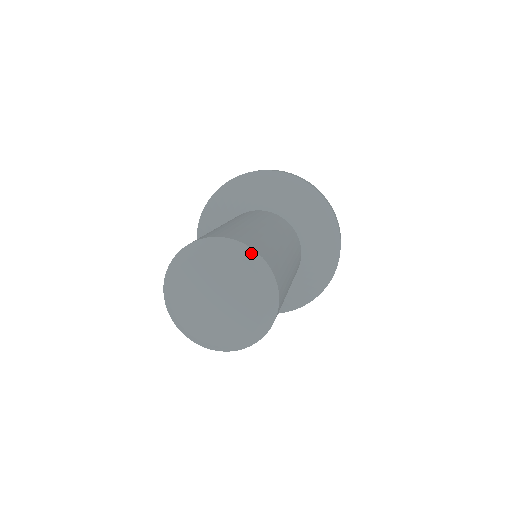
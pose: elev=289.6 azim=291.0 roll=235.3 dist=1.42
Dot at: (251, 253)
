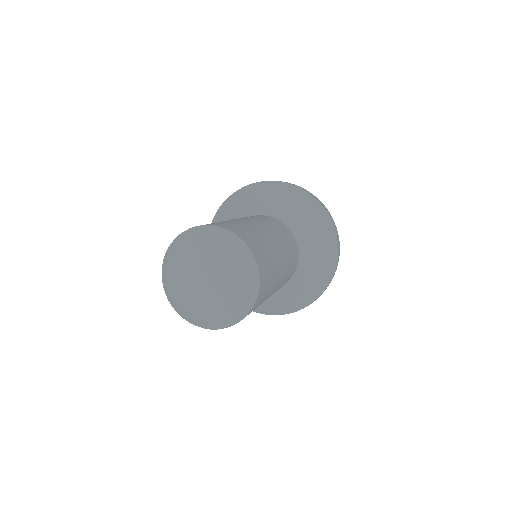
Dot at: (232, 237)
